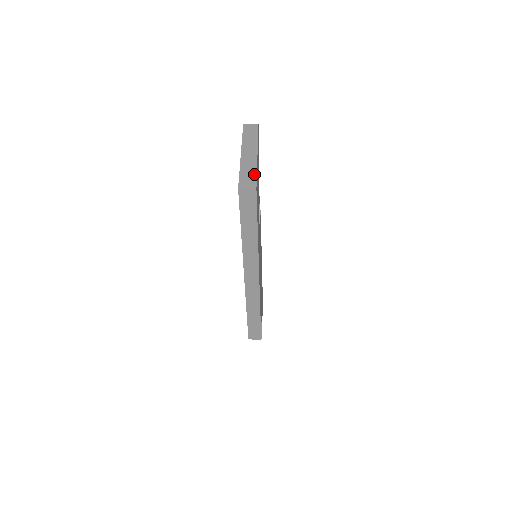
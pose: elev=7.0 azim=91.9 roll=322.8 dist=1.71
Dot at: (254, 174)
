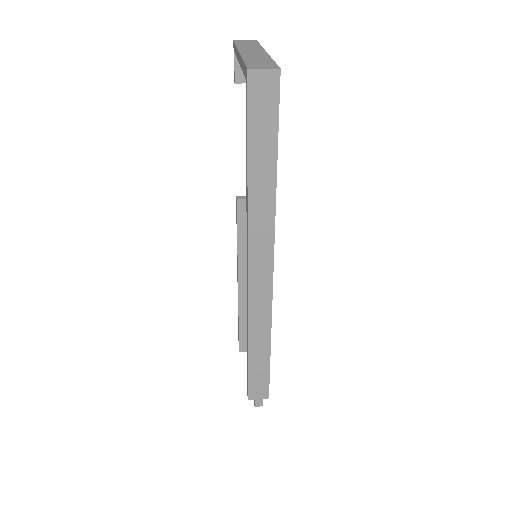
Dot at: (270, 61)
